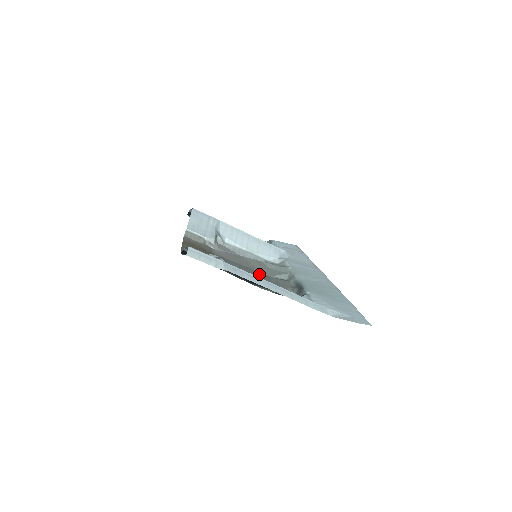
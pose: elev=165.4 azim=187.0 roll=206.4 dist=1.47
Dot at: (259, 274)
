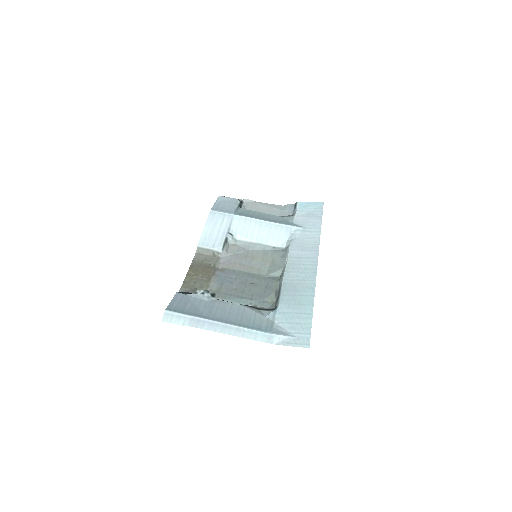
Dot at: (254, 279)
